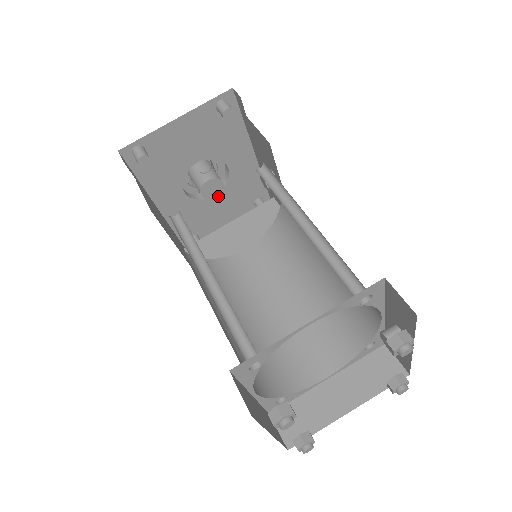
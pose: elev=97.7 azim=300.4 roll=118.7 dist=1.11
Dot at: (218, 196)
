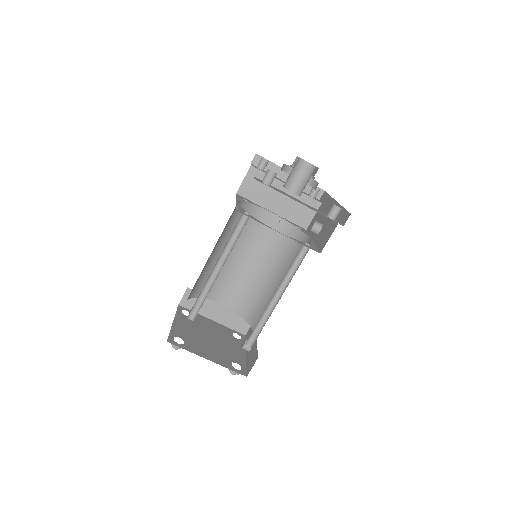
Dot at: occluded
